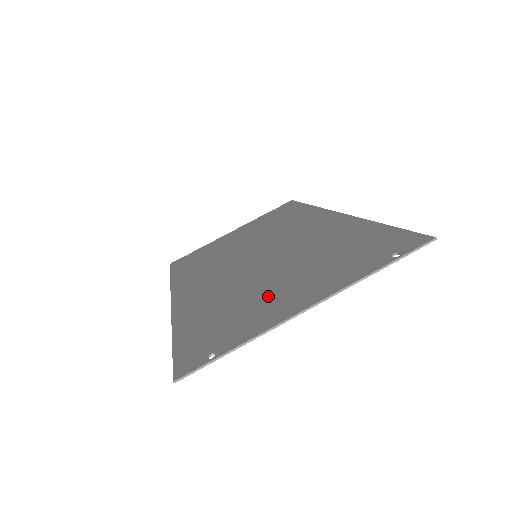
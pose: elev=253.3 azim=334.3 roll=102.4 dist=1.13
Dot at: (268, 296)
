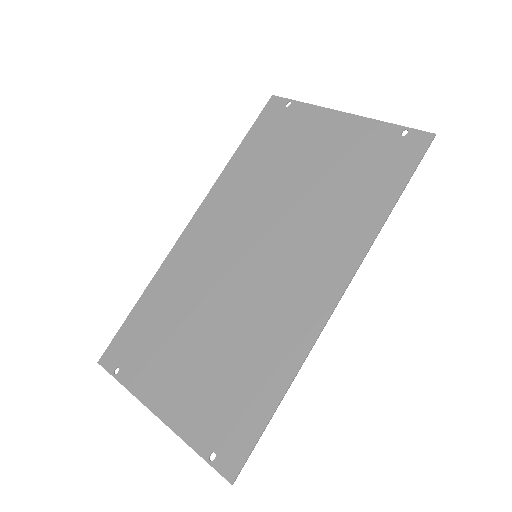
Dot at: (176, 357)
